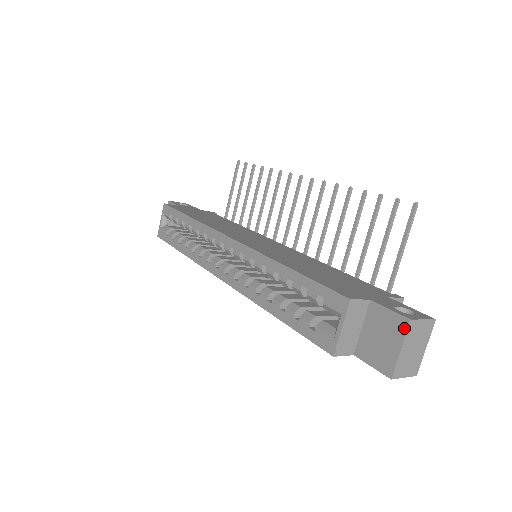
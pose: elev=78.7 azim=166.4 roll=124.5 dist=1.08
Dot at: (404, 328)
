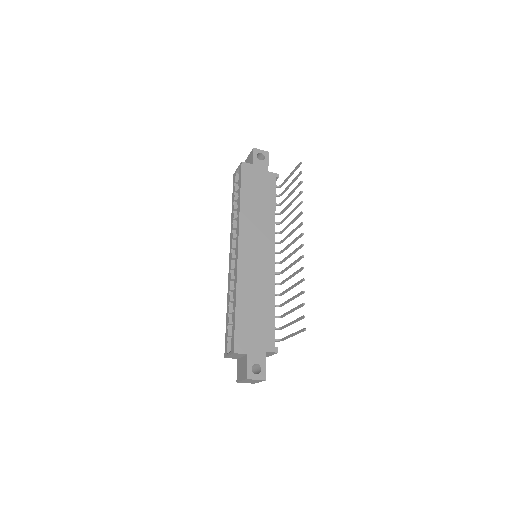
Dot at: (245, 378)
